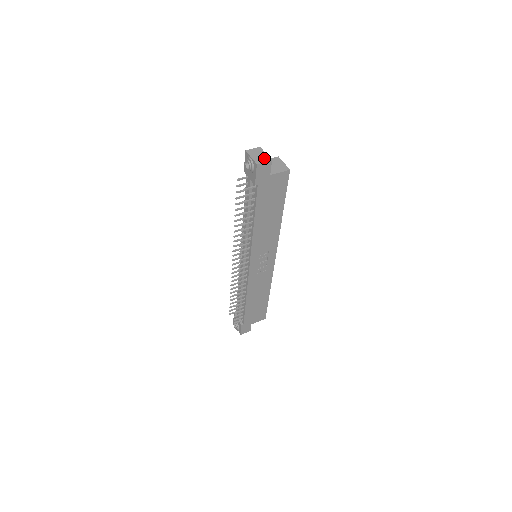
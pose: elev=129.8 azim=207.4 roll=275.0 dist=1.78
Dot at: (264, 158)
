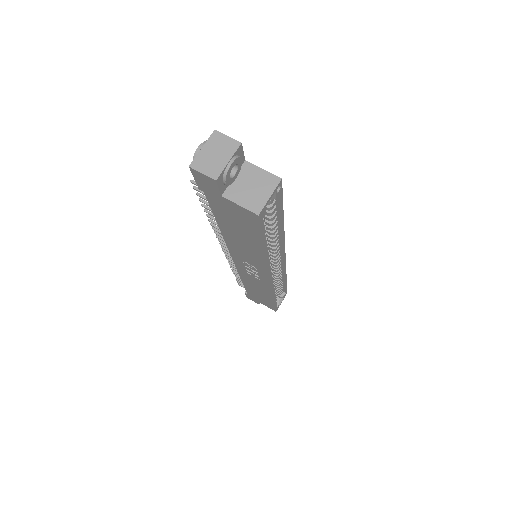
Dot at: (213, 166)
